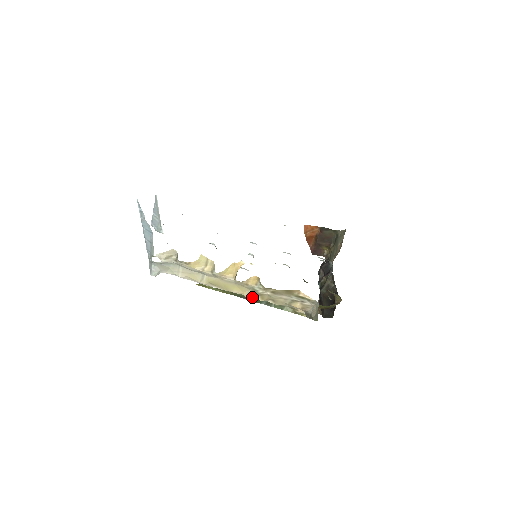
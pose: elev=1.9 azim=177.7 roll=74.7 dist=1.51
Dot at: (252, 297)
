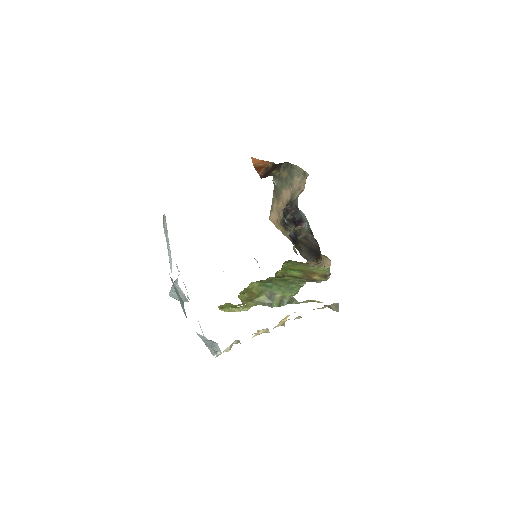
Dot at: occluded
